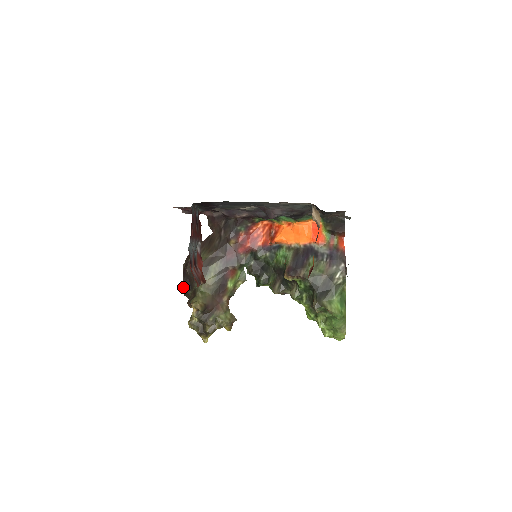
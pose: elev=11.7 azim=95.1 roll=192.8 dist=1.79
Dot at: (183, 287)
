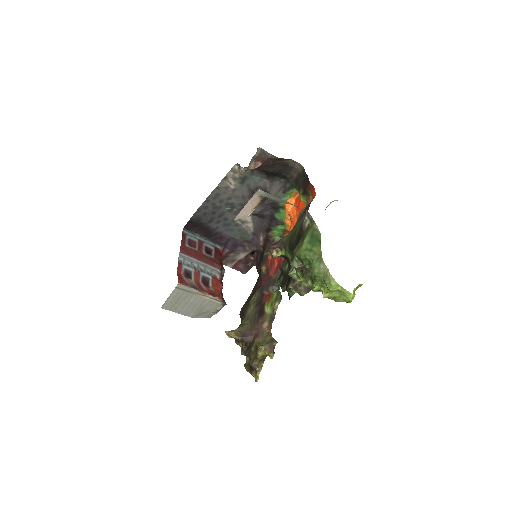
Dot at: occluded
